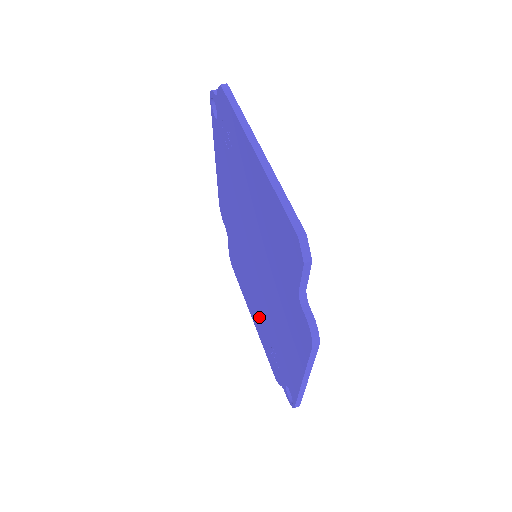
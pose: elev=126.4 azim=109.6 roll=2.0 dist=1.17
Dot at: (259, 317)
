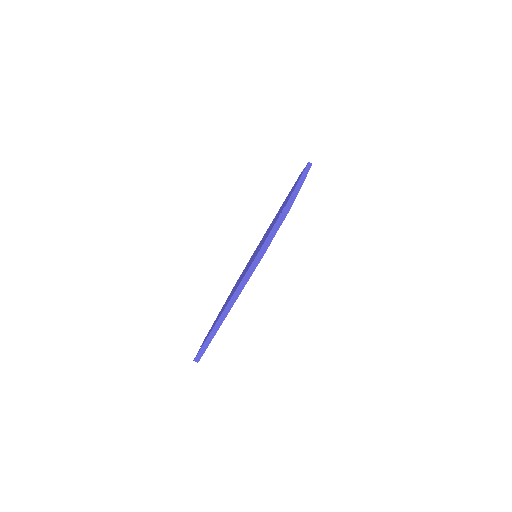
Dot at: (261, 240)
